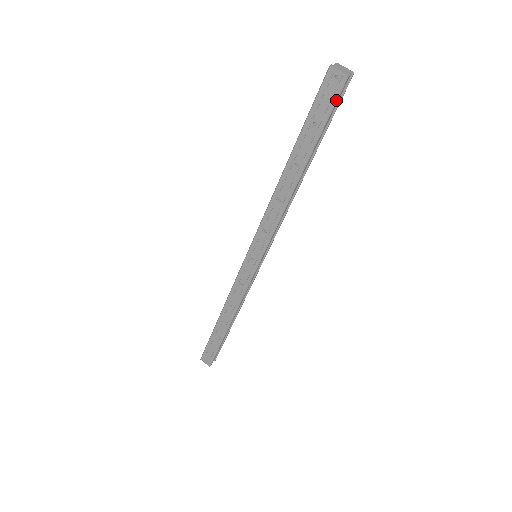
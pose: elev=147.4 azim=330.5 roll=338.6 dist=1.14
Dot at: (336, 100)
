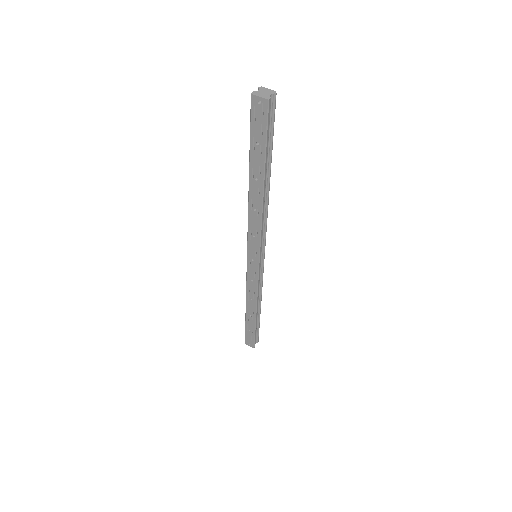
Dot at: (267, 121)
